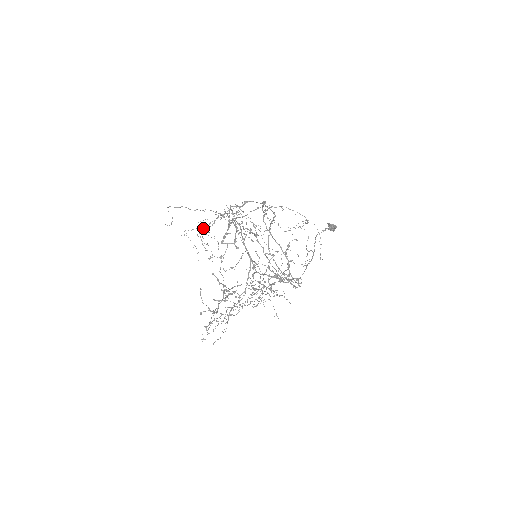
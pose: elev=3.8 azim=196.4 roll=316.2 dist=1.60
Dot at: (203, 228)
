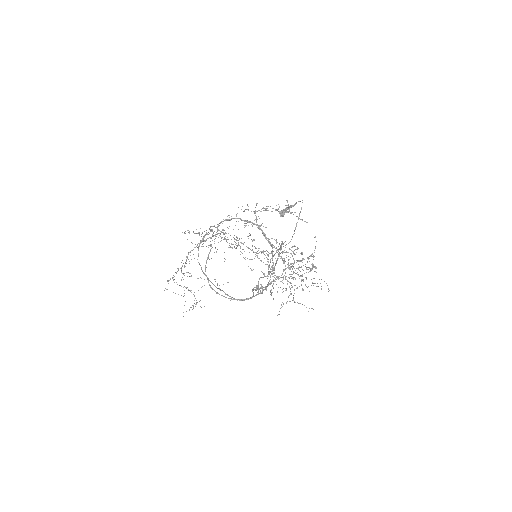
Dot at: (173, 277)
